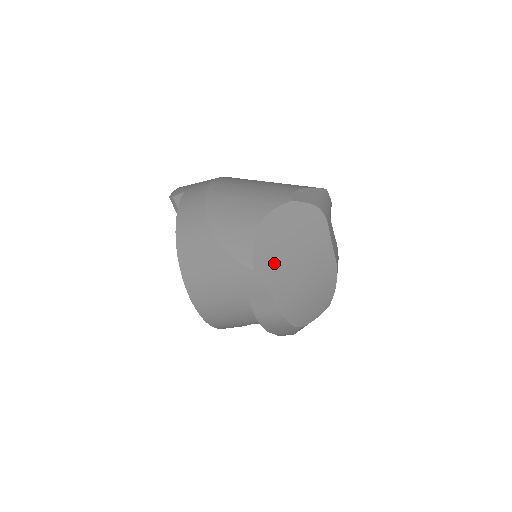
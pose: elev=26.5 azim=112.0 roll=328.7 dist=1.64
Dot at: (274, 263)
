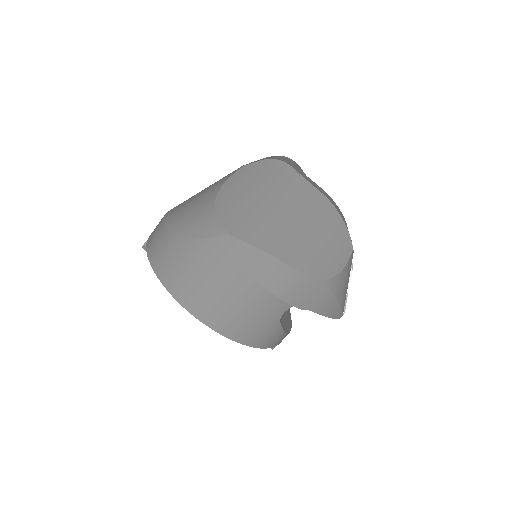
Dot at: (249, 220)
